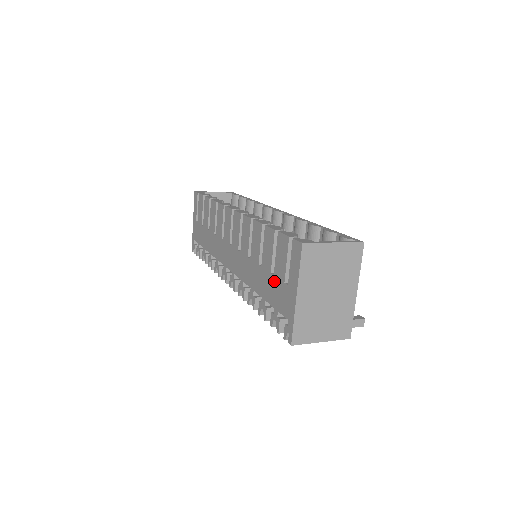
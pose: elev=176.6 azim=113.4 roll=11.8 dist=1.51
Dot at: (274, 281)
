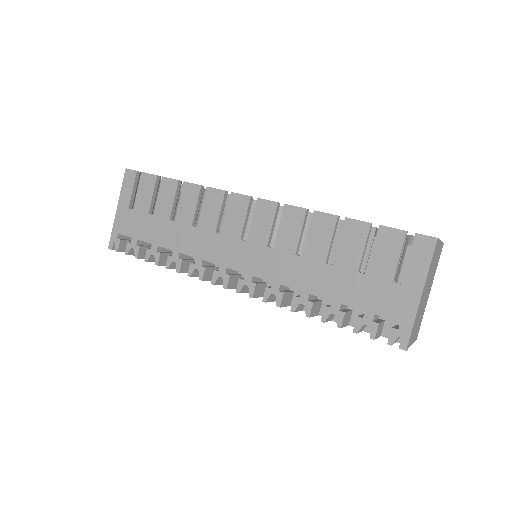
Dot at: (367, 281)
